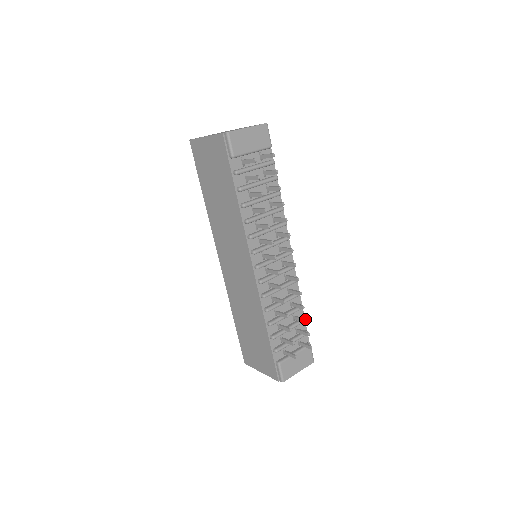
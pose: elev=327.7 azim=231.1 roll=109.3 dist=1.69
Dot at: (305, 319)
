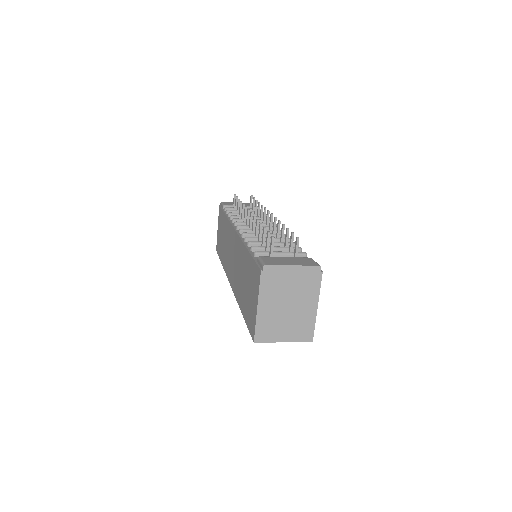
Dot at: (287, 229)
